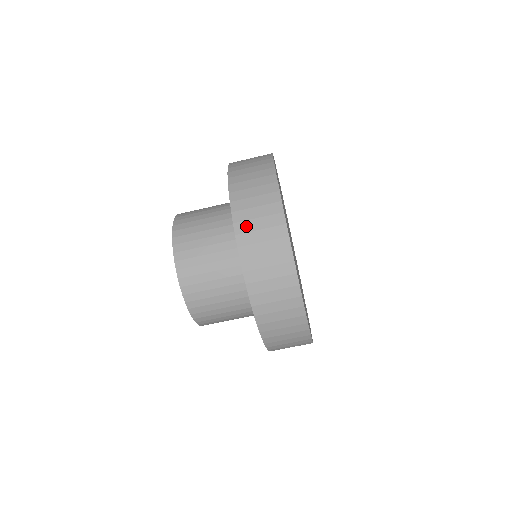
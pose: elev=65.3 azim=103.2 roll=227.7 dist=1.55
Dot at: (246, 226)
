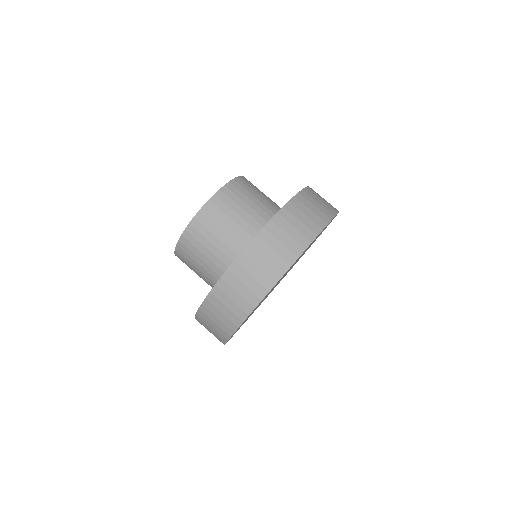
Dot at: (304, 200)
